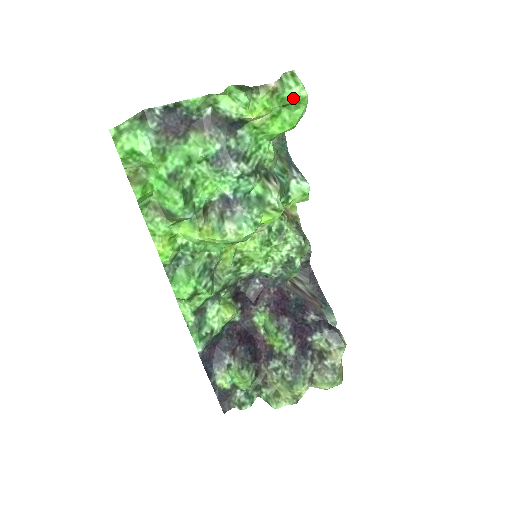
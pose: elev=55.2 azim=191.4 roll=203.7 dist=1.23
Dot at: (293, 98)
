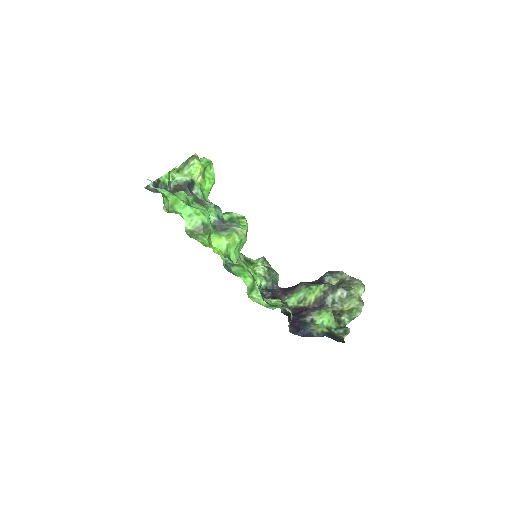
Dot at: (206, 163)
